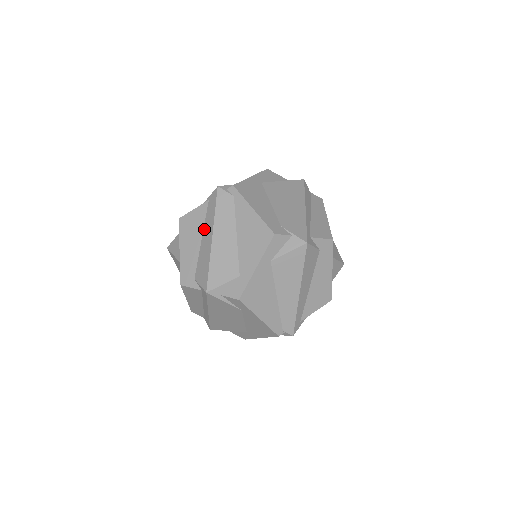
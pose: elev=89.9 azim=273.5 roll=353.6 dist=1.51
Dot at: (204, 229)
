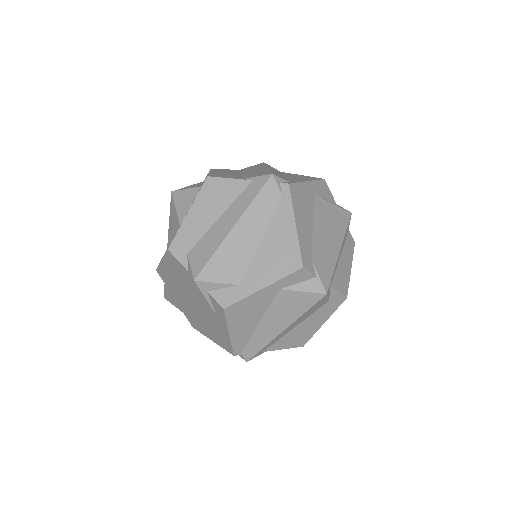
Dot at: (229, 208)
